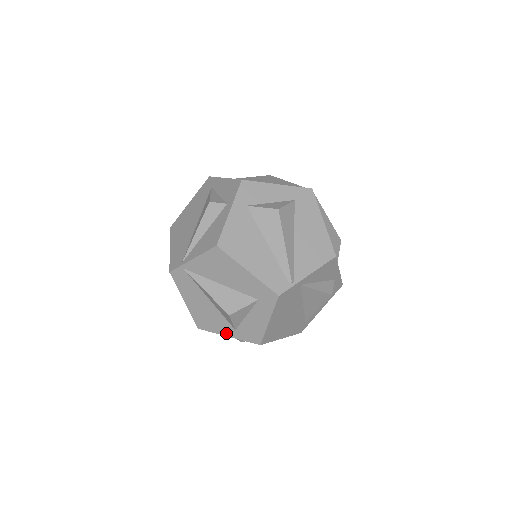
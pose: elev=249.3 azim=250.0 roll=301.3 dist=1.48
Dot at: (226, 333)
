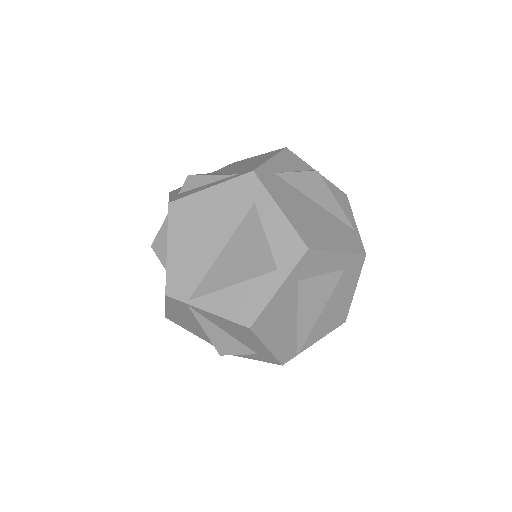
Dot at: (197, 335)
